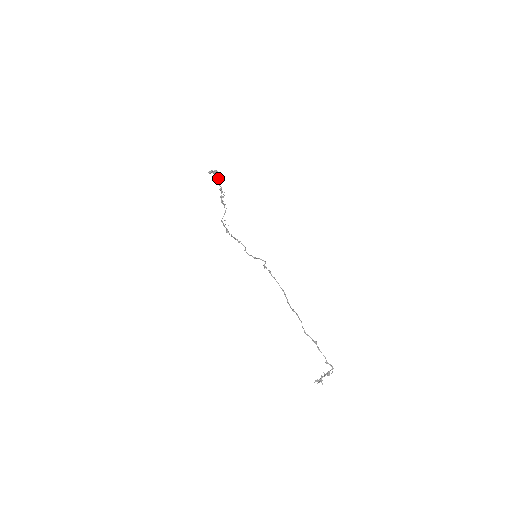
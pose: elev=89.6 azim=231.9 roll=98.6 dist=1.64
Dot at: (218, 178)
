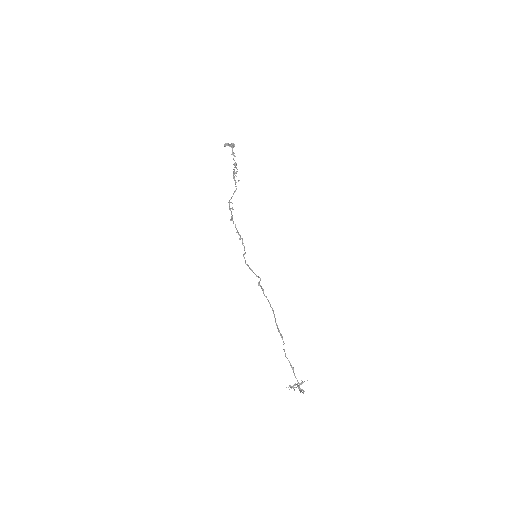
Dot at: (233, 154)
